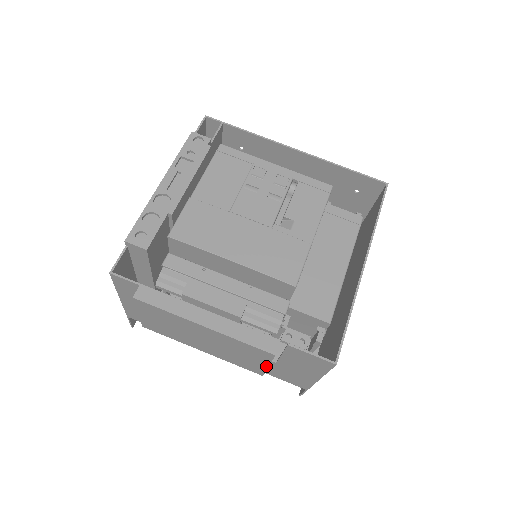
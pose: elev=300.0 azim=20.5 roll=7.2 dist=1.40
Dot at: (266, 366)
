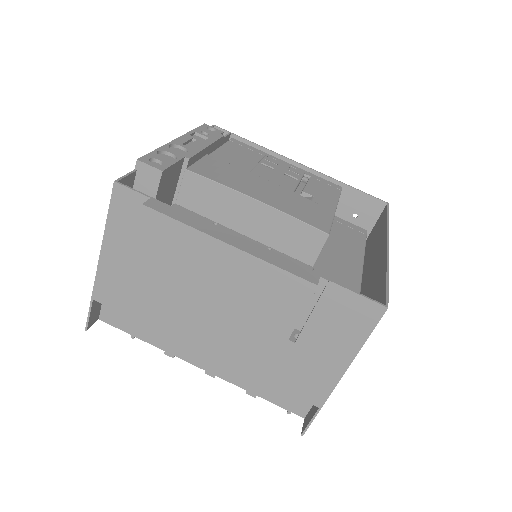
Dot at: (291, 328)
